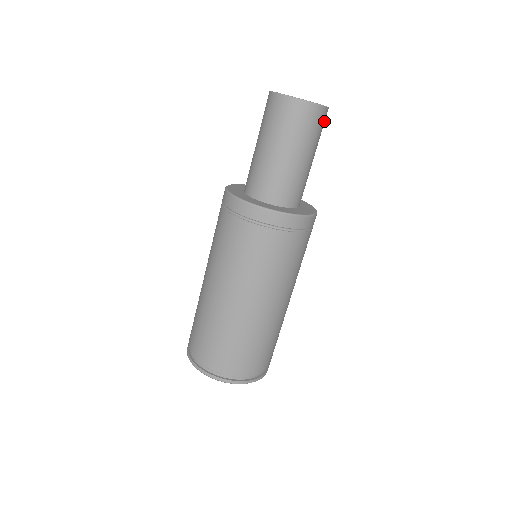
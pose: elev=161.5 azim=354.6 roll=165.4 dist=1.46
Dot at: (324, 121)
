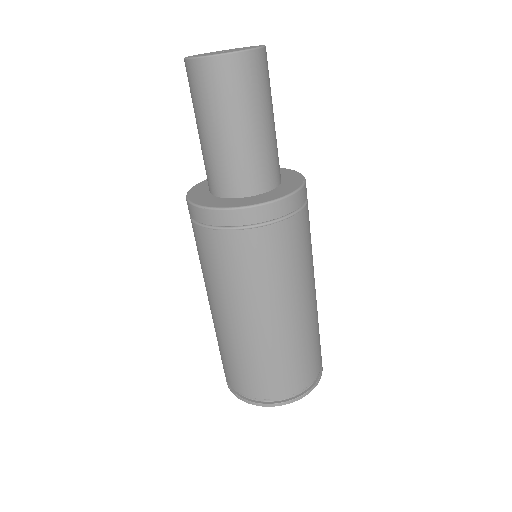
Dot at: occluded
